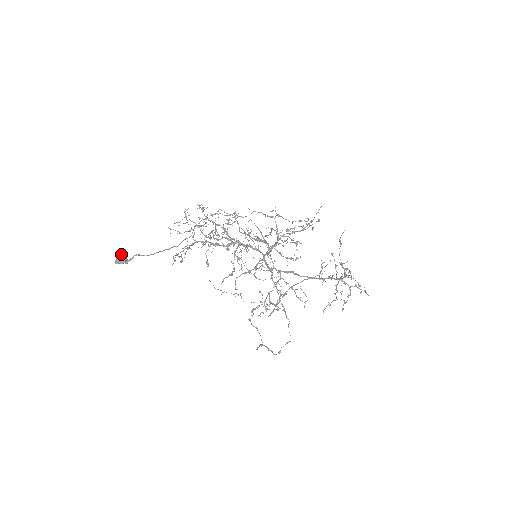
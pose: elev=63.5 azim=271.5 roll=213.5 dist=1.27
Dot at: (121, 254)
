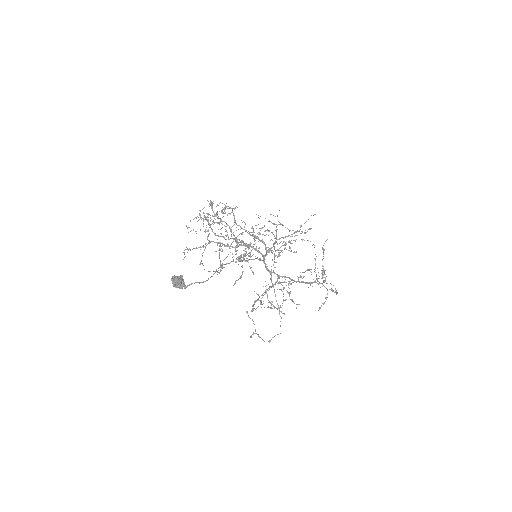
Dot at: (181, 280)
